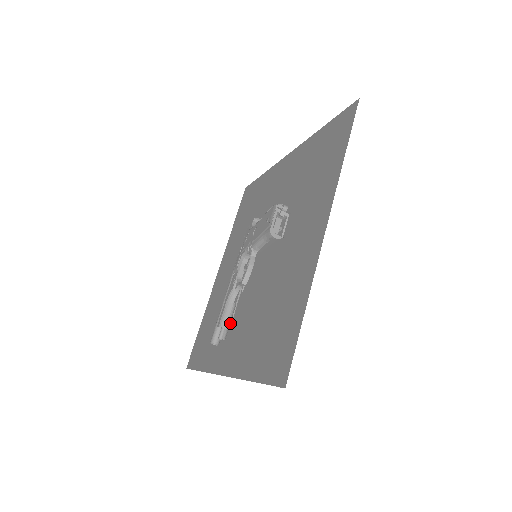
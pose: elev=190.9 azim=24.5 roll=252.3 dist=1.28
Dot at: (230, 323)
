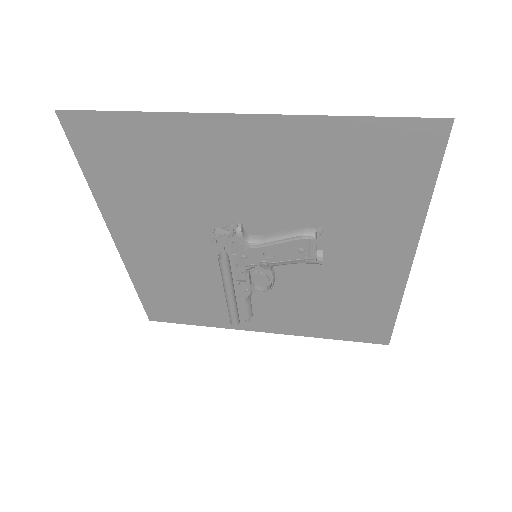
Dot at: occluded
